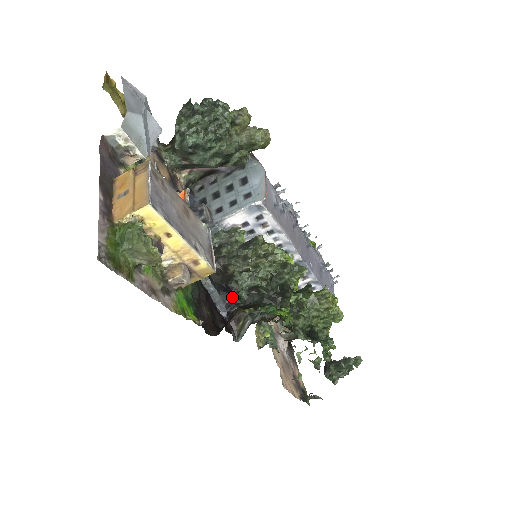
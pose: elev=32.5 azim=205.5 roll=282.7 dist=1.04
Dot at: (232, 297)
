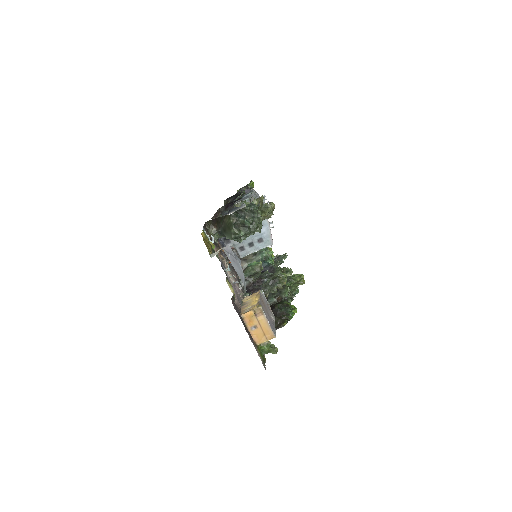
Dot at: occluded
